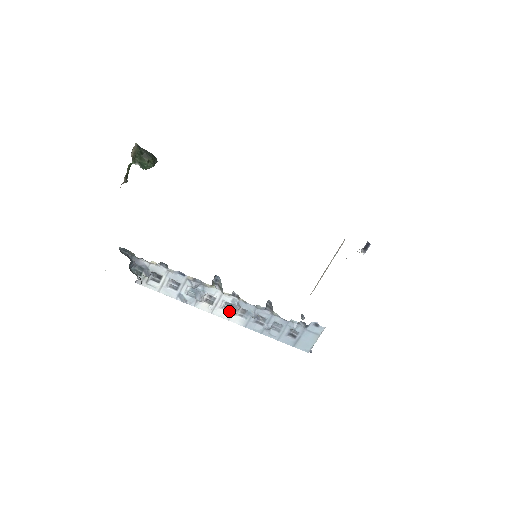
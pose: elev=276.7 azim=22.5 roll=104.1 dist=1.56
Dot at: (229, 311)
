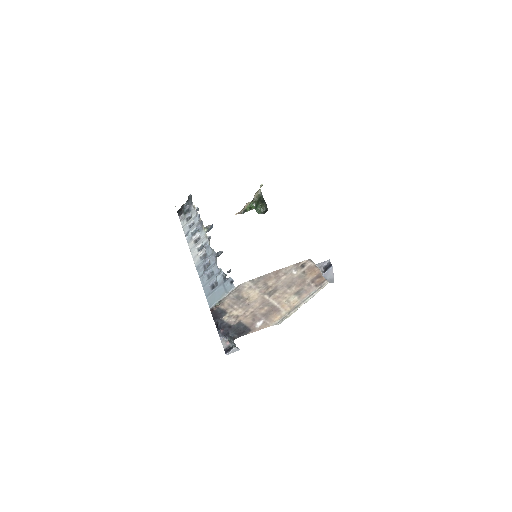
Dot at: occluded
